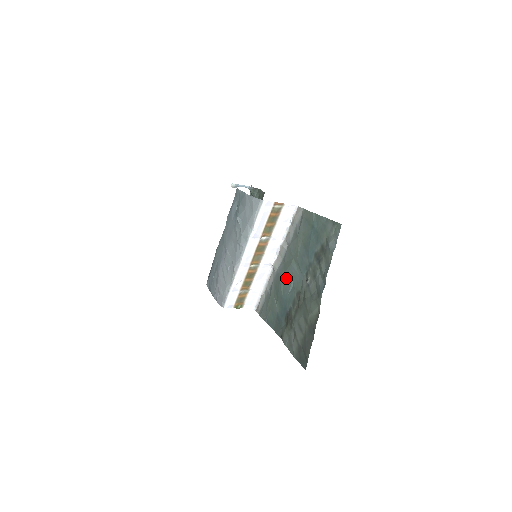
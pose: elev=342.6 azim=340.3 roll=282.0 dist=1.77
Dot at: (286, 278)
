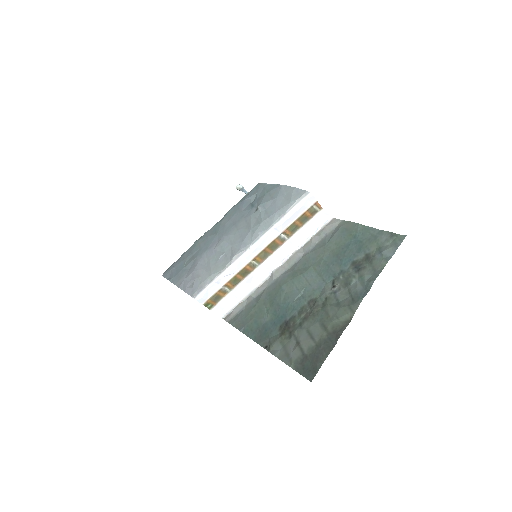
Dot at: (294, 285)
